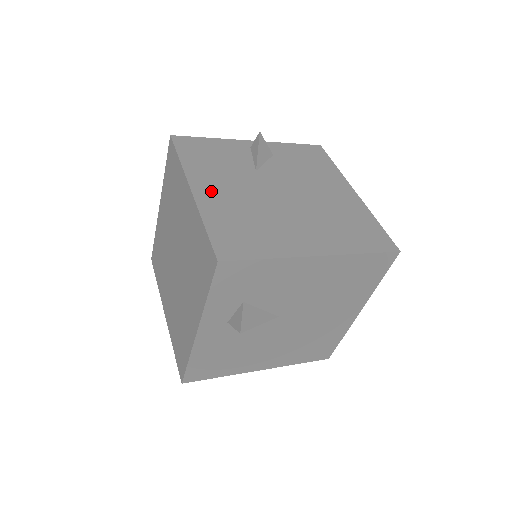
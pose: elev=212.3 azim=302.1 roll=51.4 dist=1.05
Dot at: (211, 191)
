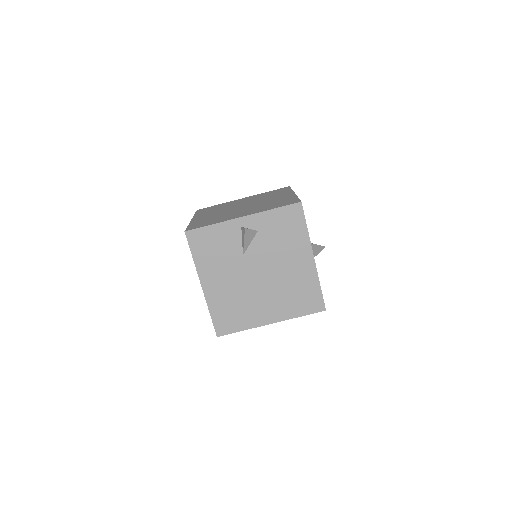
Dot at: (213, 285)
